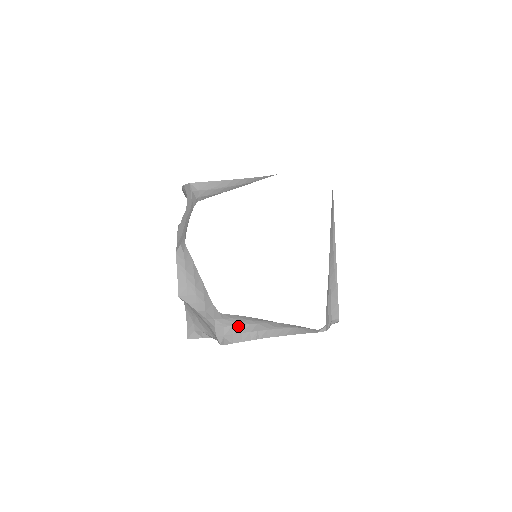
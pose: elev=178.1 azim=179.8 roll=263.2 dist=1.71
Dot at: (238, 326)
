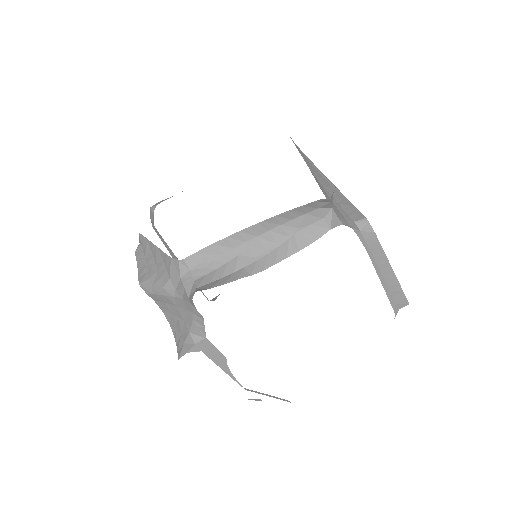
Dot at: (214, 272)
